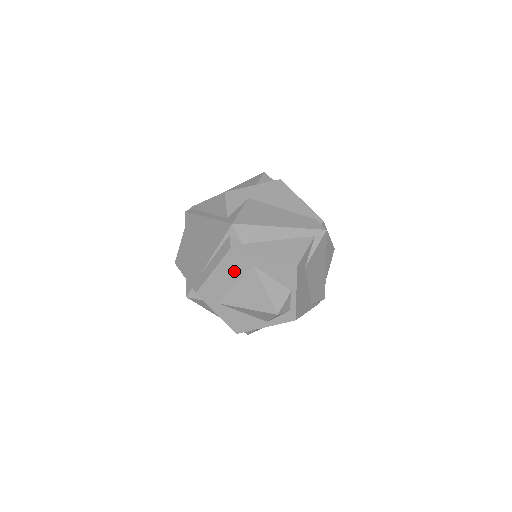
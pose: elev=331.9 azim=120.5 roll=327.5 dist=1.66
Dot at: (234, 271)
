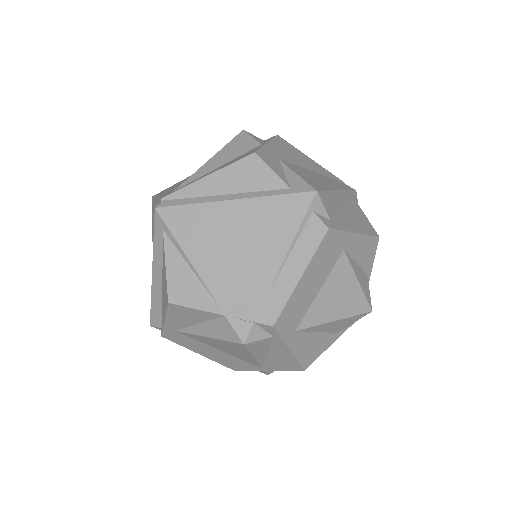
Dot at: (323, 267)
